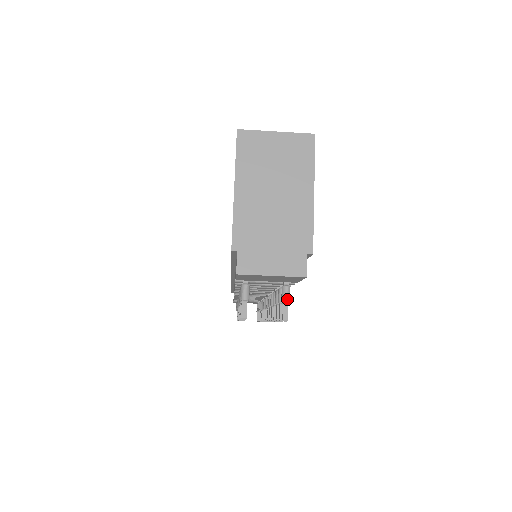
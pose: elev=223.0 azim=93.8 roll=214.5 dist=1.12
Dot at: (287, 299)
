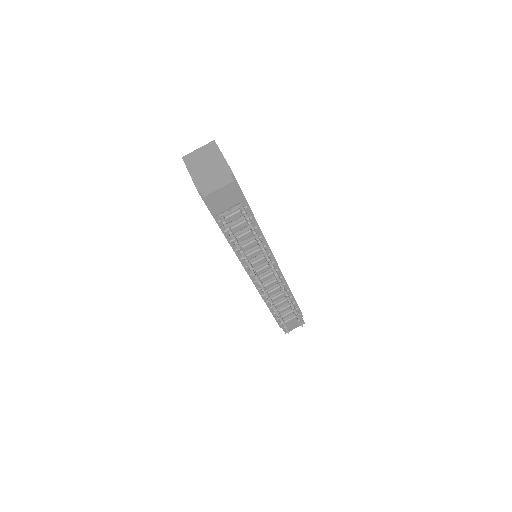
Dot at: (243, 210)
